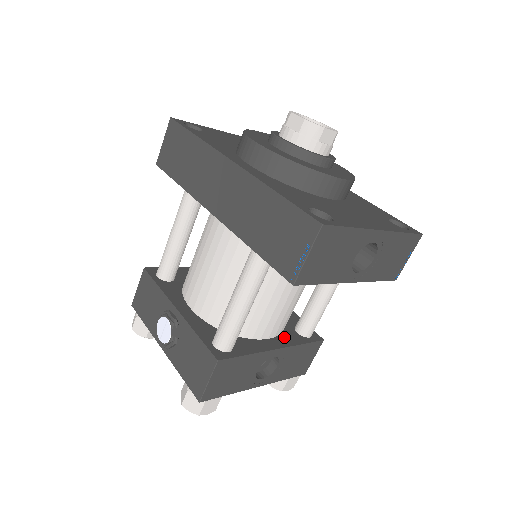
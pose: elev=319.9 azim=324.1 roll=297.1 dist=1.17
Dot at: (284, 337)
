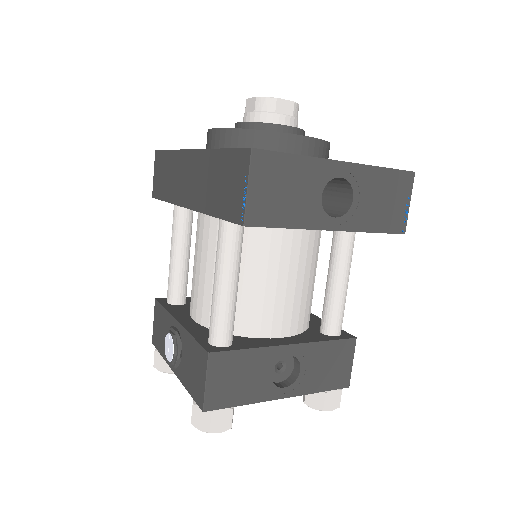
Dot at: (302, 336)
